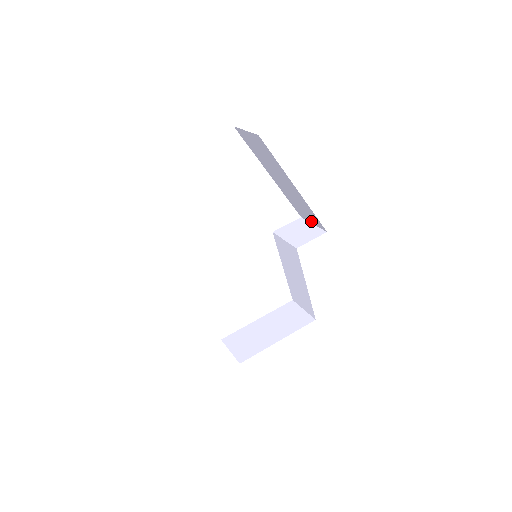
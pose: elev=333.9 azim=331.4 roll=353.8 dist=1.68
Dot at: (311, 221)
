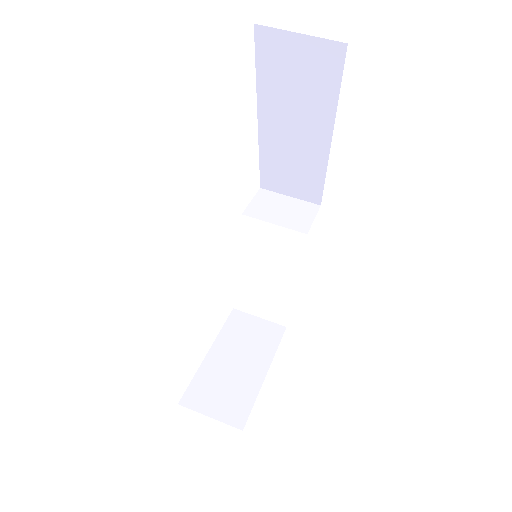
Dot at: (290, 192)
